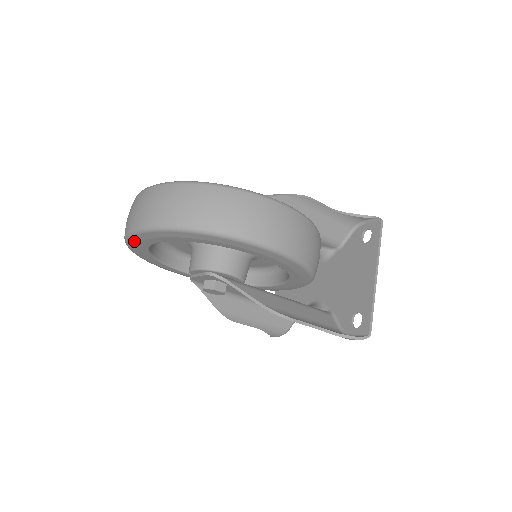
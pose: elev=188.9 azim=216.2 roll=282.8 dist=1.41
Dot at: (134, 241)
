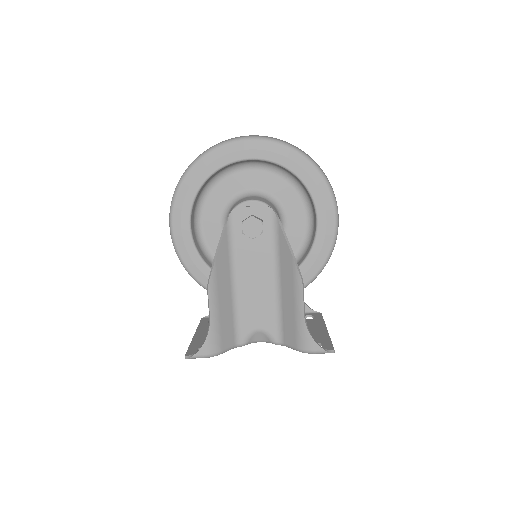
Dot at: (233, 147)
